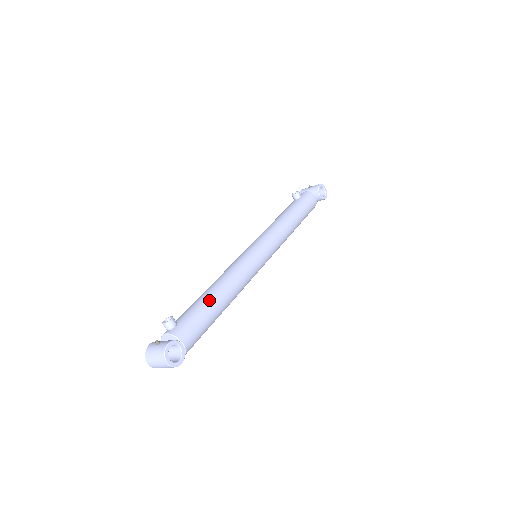
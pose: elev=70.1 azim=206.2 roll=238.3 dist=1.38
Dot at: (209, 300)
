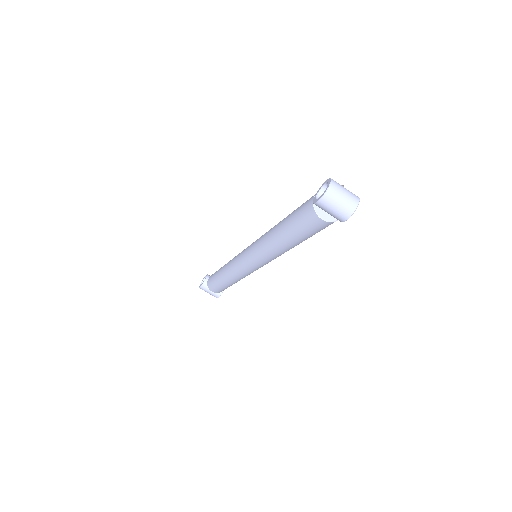
Dot at: occluded
